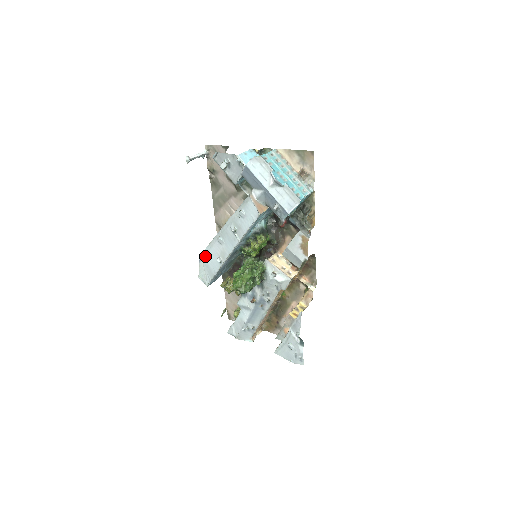
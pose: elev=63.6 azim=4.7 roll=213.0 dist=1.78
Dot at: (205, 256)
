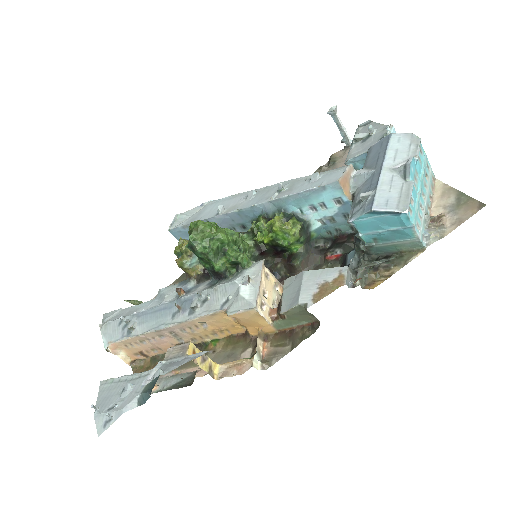
Dot at: (213, 204)
